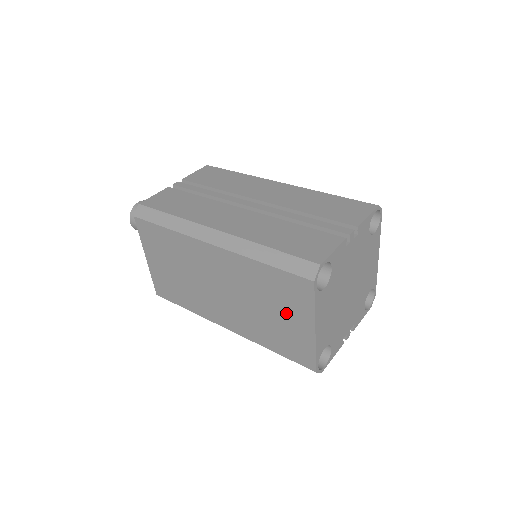
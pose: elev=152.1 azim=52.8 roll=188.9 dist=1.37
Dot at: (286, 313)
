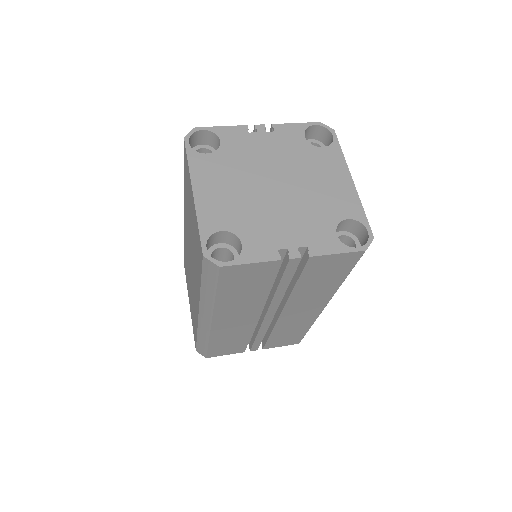
Dot at: (191, 208)
